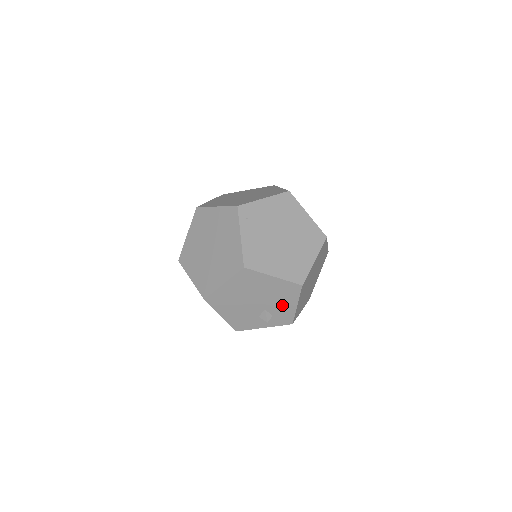
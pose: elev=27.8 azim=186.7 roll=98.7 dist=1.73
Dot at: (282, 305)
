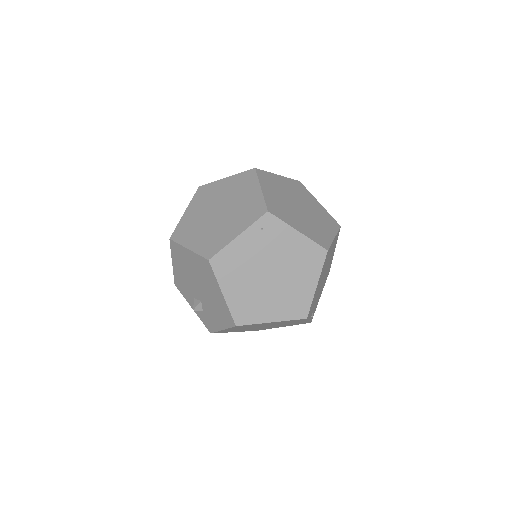
Dot at: (214, 315)
